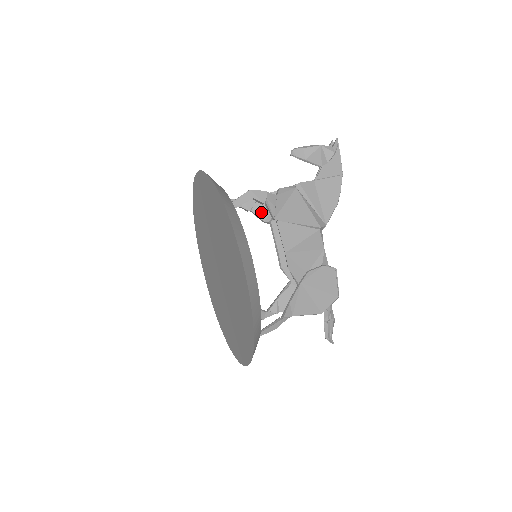
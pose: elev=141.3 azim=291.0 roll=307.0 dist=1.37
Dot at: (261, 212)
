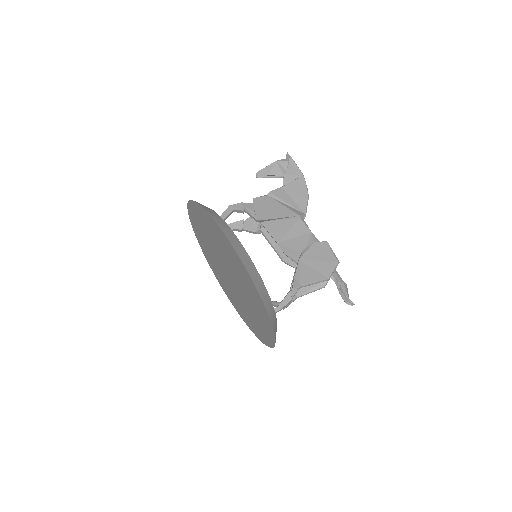
Dot at: (251, 227)
